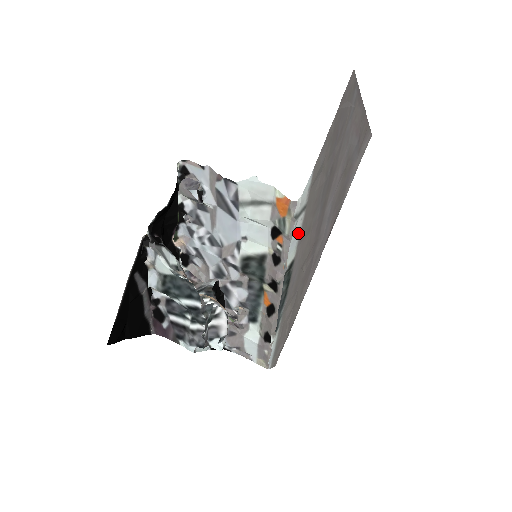
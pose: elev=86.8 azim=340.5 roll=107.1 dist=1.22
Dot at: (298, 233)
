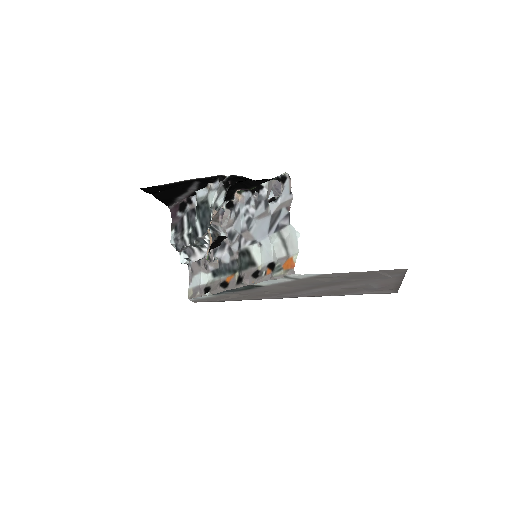
Dot at: (280, 282)
